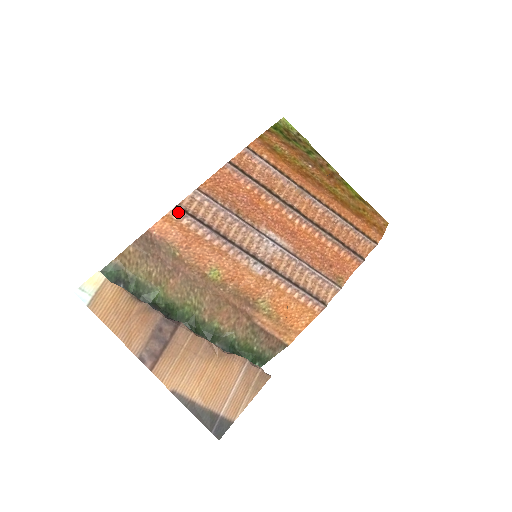
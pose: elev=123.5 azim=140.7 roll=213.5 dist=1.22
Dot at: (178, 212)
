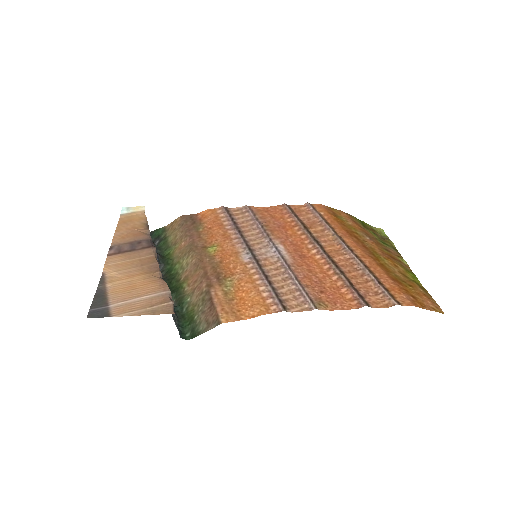
Dot at: (222, 209)
